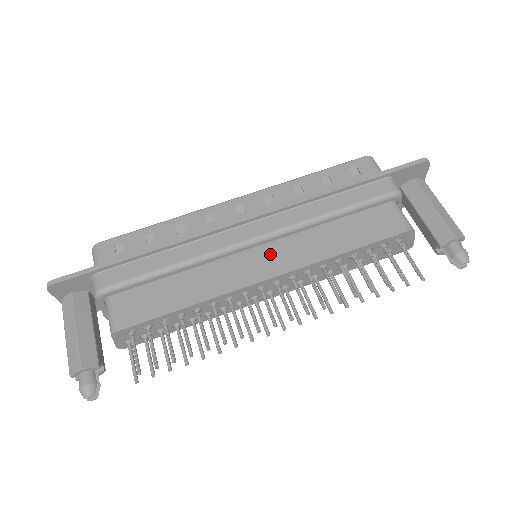
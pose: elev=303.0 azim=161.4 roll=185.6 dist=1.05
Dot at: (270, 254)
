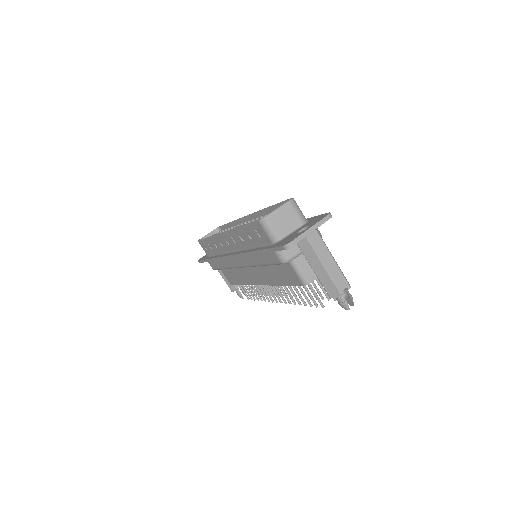
Dot at: (254, 272)
